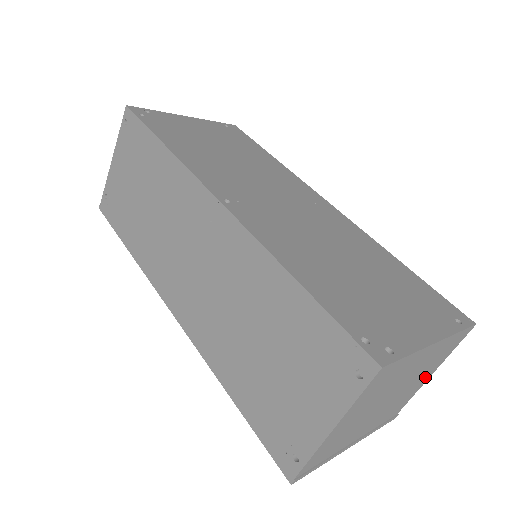
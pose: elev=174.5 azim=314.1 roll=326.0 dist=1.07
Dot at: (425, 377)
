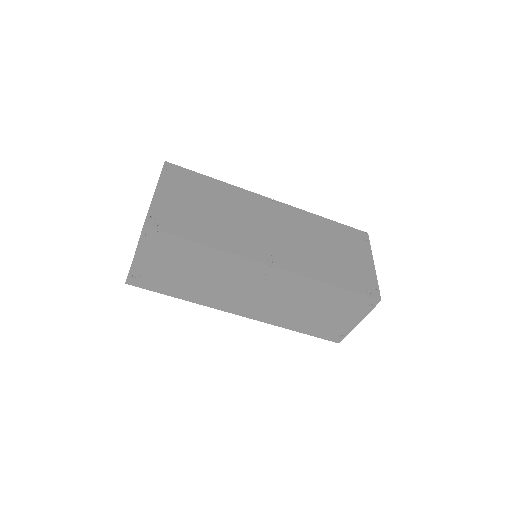
Dot at: occluded
